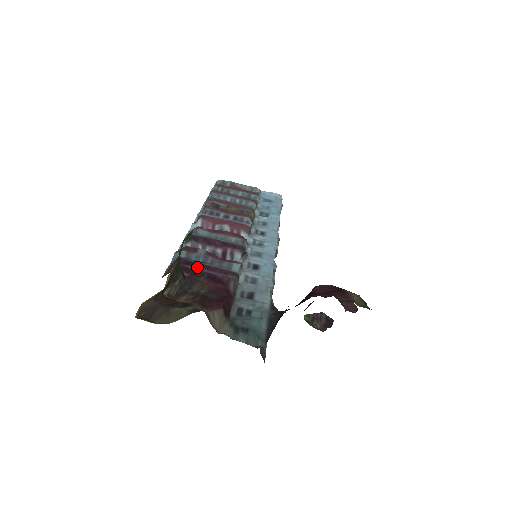
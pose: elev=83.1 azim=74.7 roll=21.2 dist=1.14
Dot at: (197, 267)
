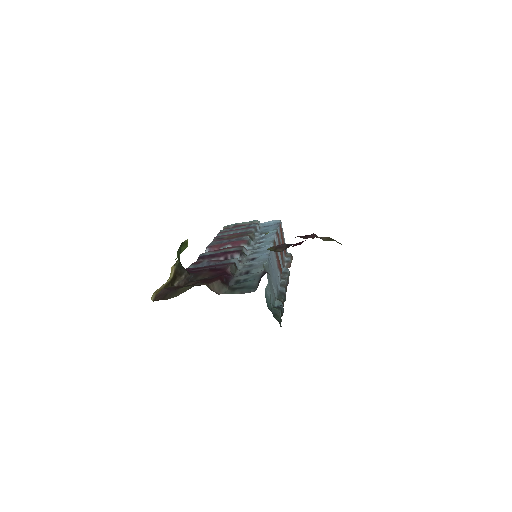
Dot at: (201, 268)
